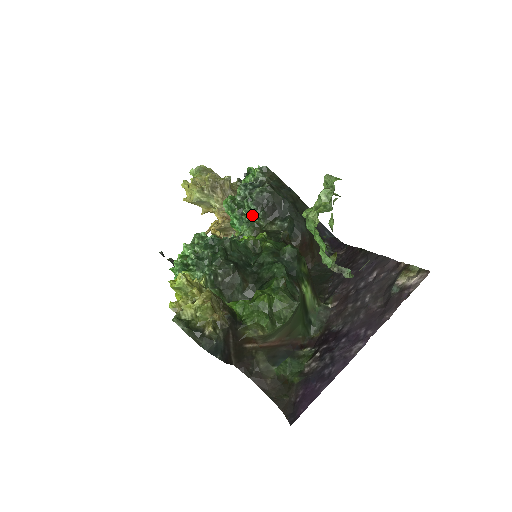
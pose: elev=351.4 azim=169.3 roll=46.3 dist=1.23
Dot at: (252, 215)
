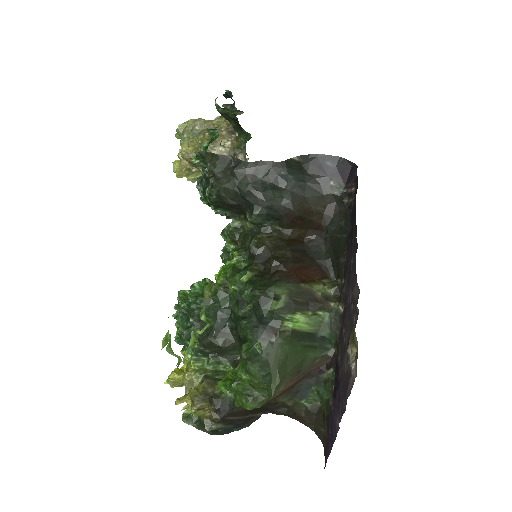
Dot at: (225, 215)
